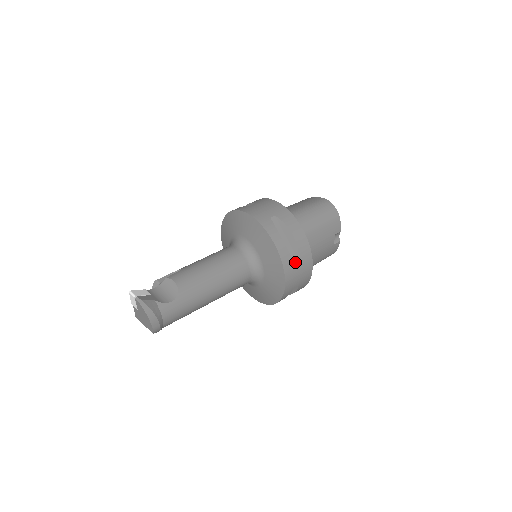
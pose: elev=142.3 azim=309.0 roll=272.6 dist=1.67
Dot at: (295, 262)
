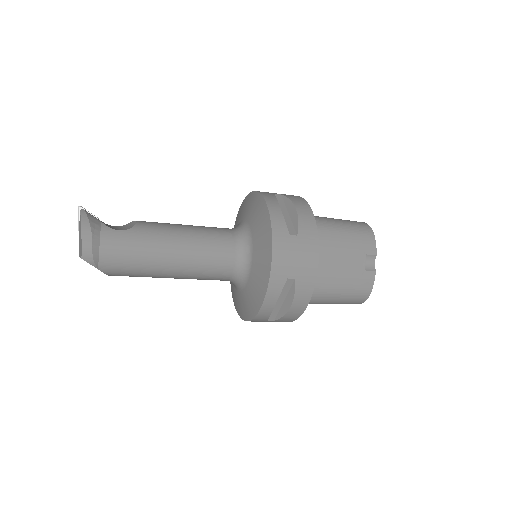
Dot at: (291, 234)
